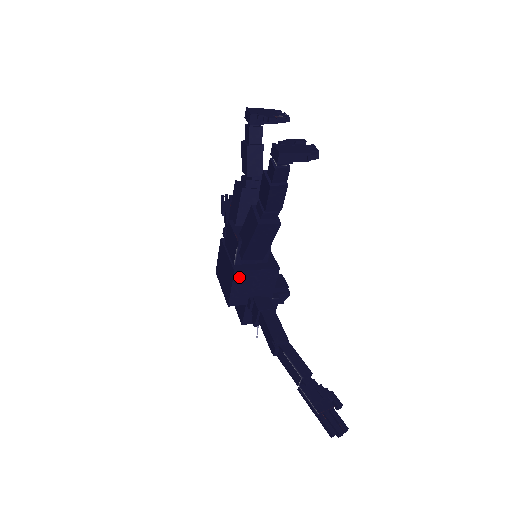
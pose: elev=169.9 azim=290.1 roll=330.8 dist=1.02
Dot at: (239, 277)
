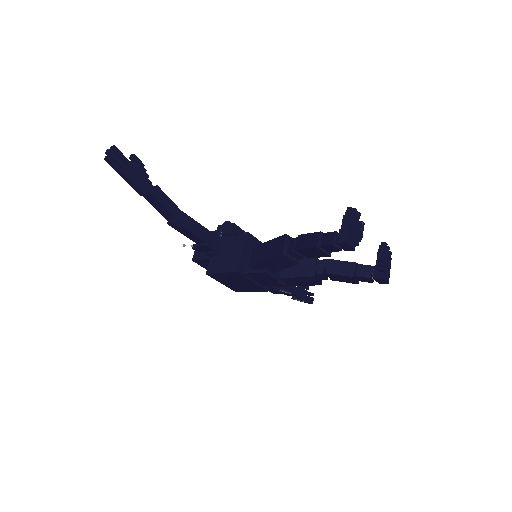
Dot at: occluded
